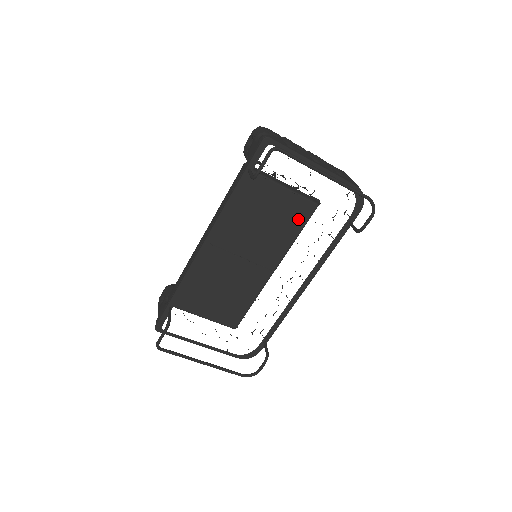
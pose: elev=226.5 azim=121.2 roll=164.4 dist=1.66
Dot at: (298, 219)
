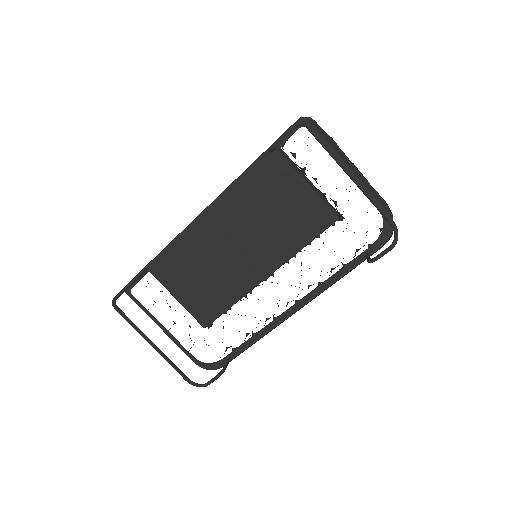
Dot at: (311, 226)
